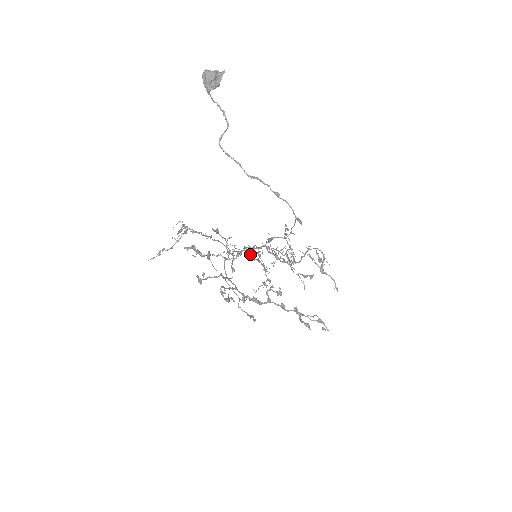
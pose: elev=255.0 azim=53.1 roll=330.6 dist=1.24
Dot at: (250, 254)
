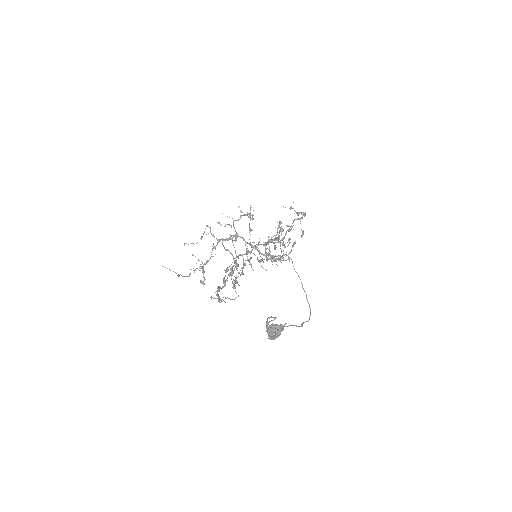
Dot at: occluded
